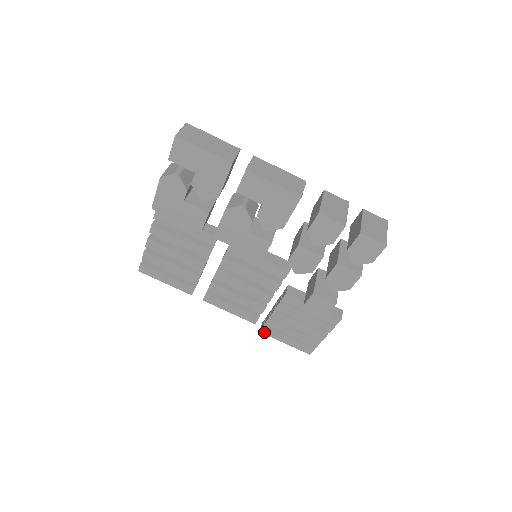
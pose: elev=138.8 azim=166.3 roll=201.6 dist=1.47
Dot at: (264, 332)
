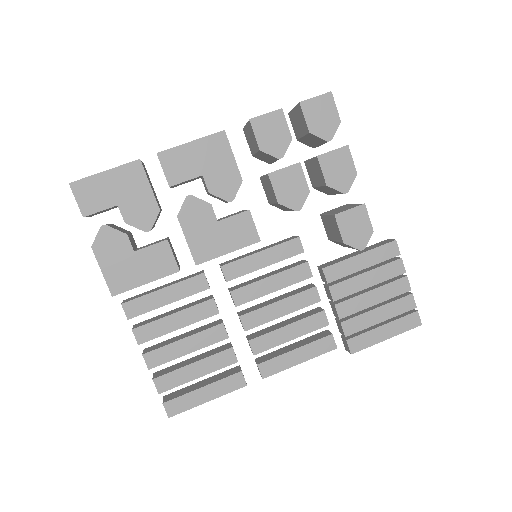
Dot at: (355, 349)
